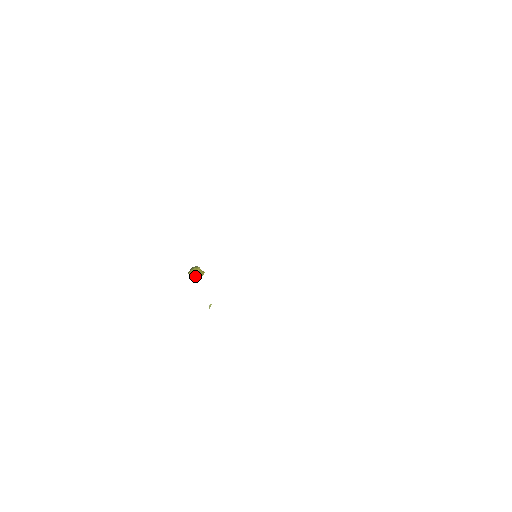
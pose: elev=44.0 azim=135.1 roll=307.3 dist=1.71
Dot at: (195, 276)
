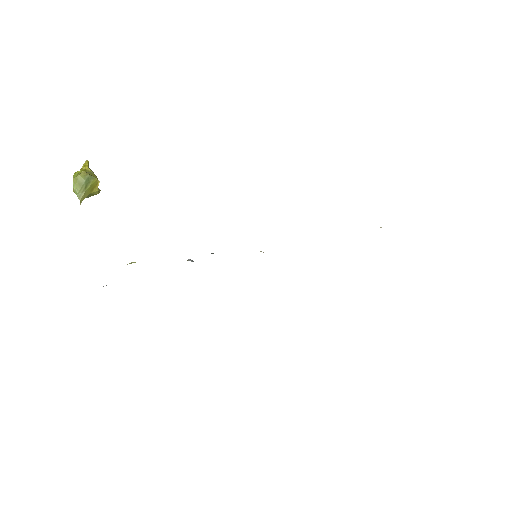
Dot at: occluded
